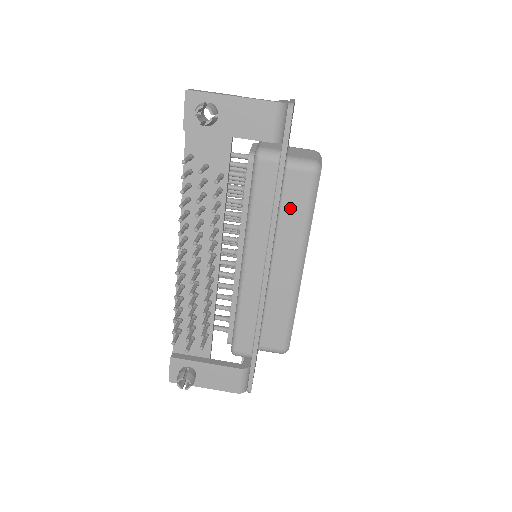
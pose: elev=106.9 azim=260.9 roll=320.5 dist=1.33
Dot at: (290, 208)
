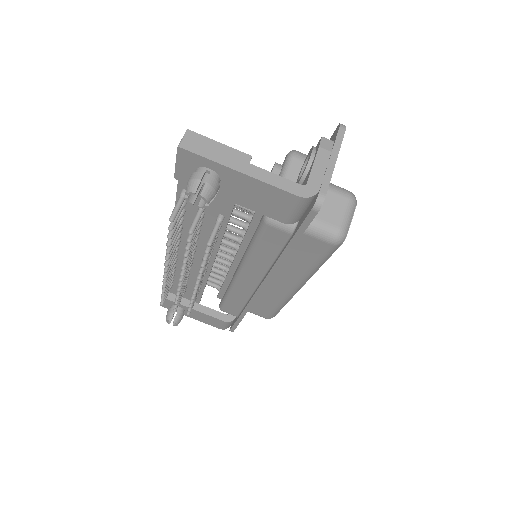
Dot at: (297, 257)
